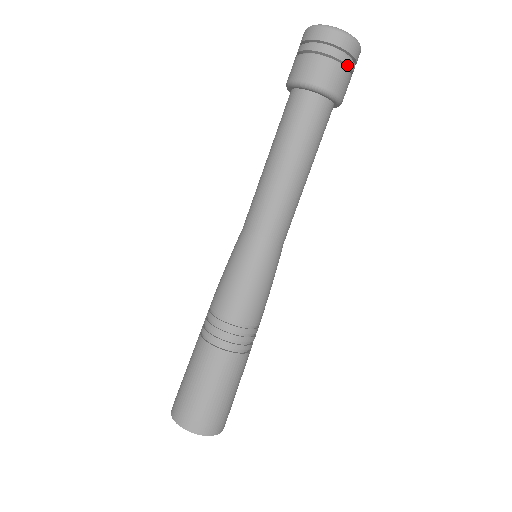
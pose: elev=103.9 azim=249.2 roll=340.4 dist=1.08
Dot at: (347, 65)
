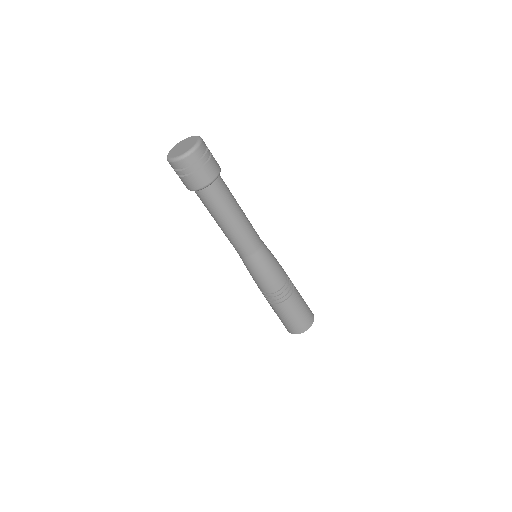
Dot at: (205, 161)
